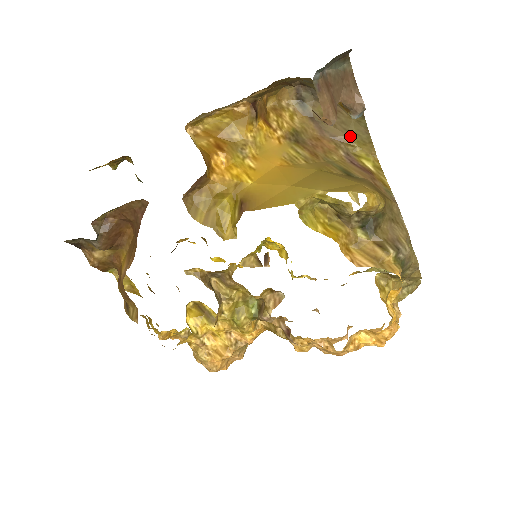
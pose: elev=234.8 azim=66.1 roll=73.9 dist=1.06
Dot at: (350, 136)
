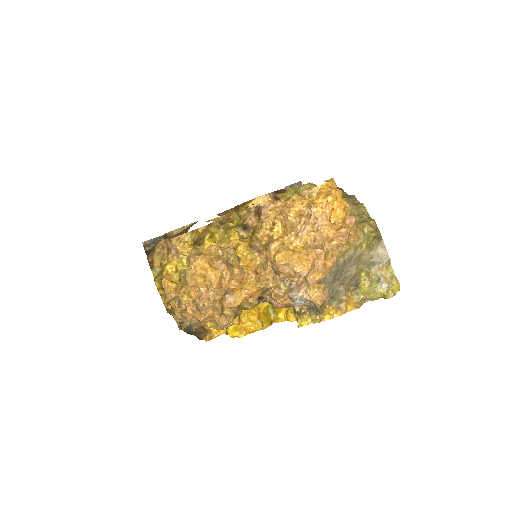
Dot at: occluded
